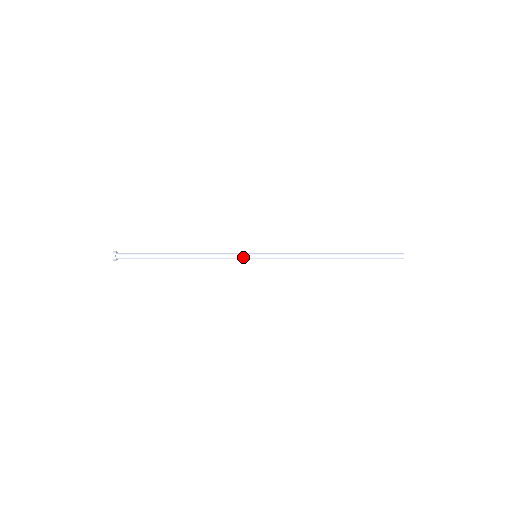
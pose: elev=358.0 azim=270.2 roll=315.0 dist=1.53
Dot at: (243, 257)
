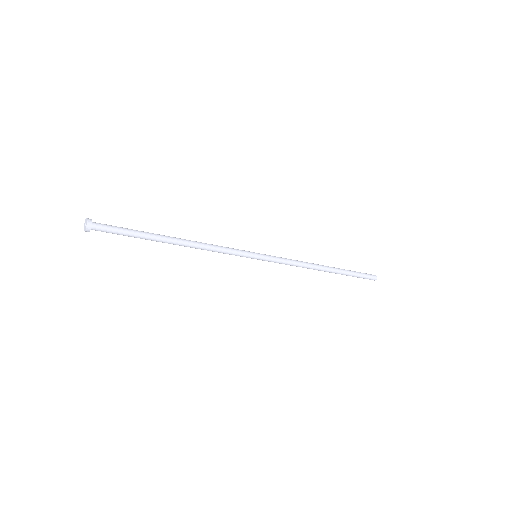
Dot at: (245, 253)
